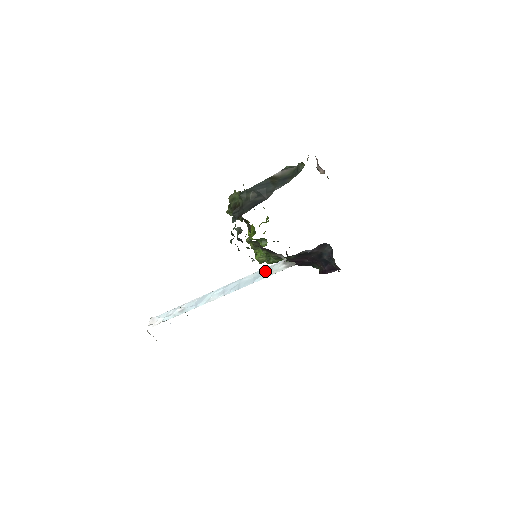
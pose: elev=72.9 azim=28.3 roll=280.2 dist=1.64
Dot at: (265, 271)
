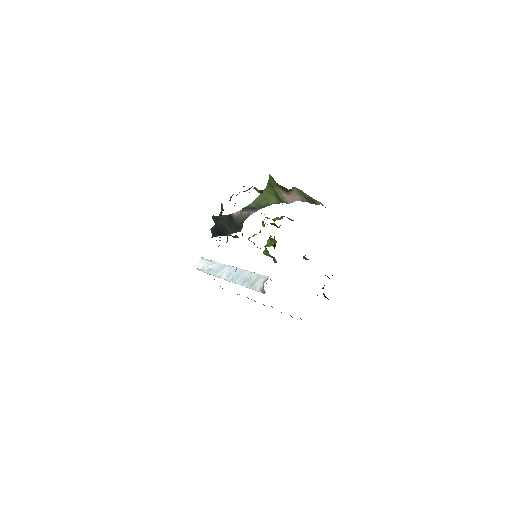
Dot at: (253, 278)
